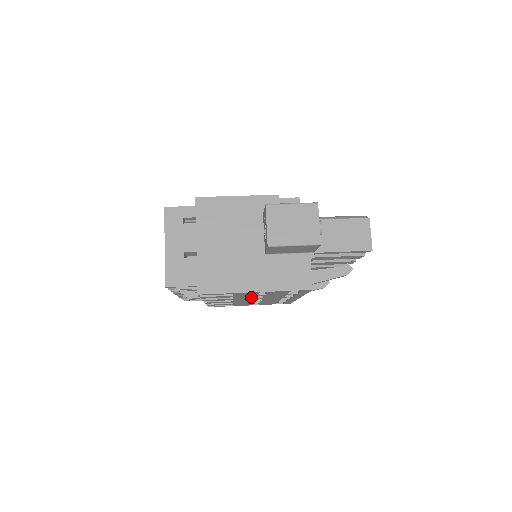
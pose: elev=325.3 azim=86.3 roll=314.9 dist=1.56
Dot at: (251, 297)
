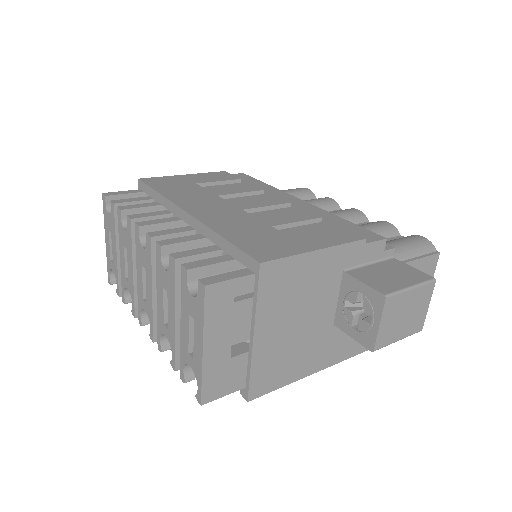
Dot at: occluded
